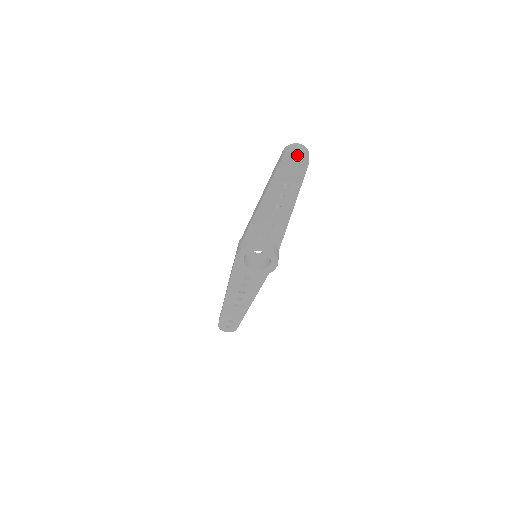
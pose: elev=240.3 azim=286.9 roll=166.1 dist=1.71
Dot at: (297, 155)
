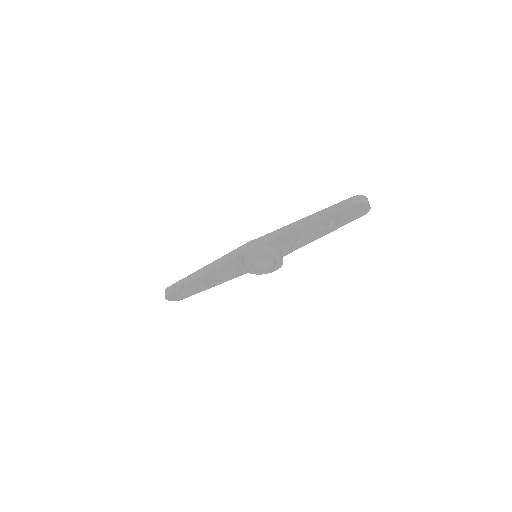
Dot at: (364, 208)
